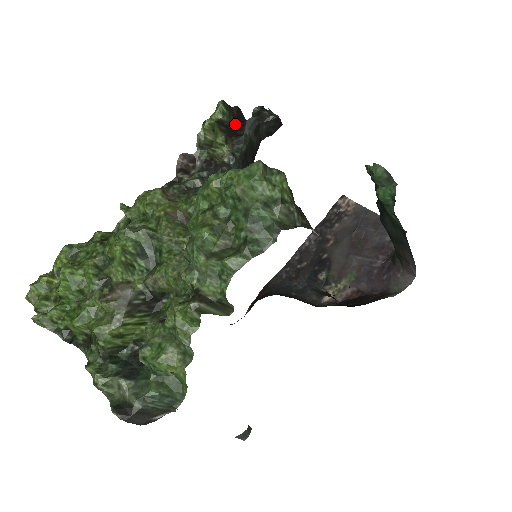
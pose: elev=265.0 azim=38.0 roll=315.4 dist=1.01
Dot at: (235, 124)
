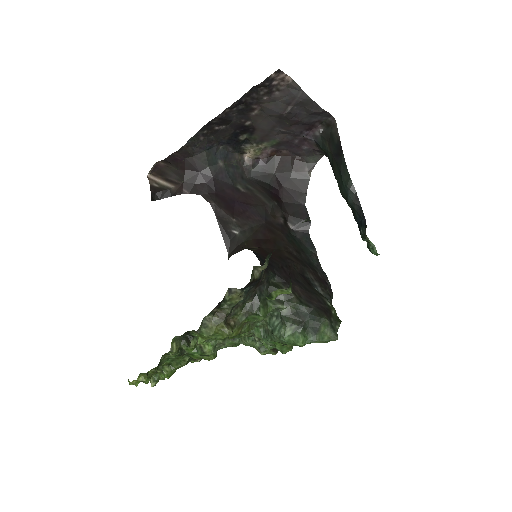
Dot at: occluded
